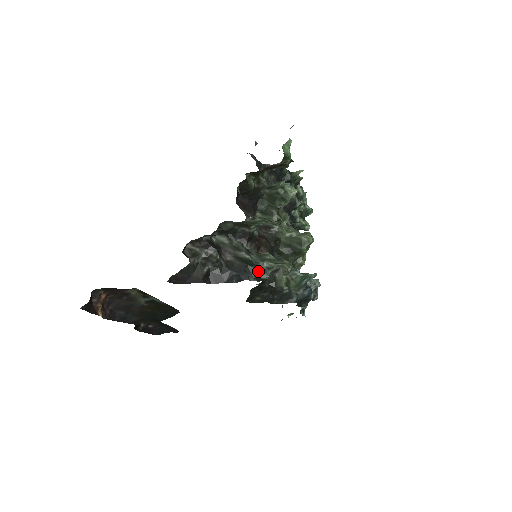
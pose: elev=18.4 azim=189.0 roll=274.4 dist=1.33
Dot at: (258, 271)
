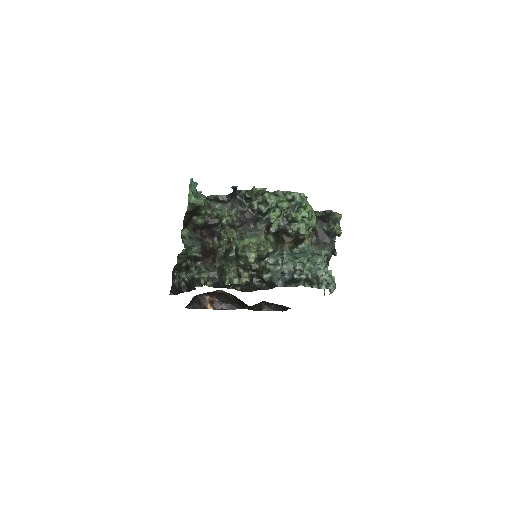
Dot at: (198, 280)
